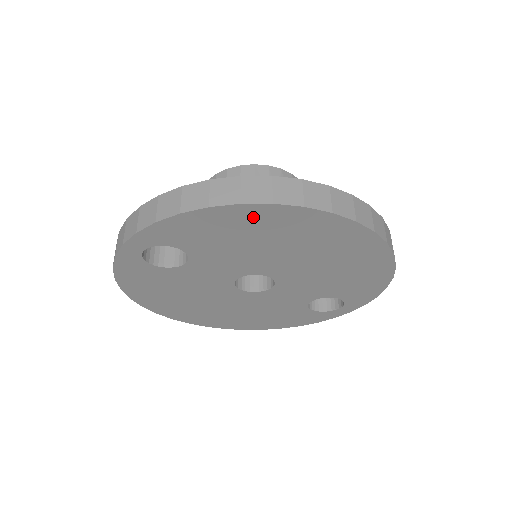
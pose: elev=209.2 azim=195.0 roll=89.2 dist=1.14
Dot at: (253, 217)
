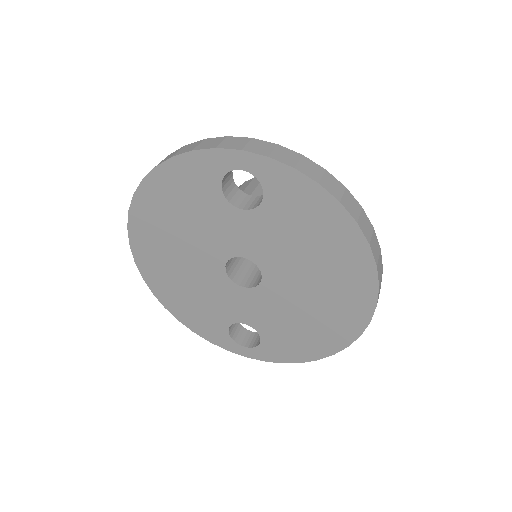
Dot at: (344, 237)
